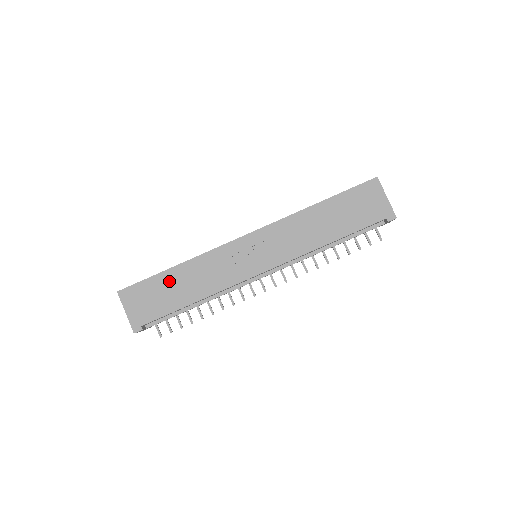
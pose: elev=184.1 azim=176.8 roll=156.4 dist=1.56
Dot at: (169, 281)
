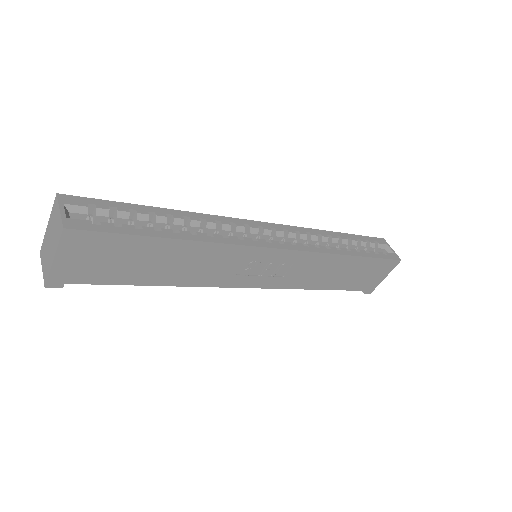
Dot at: (153, 252)
